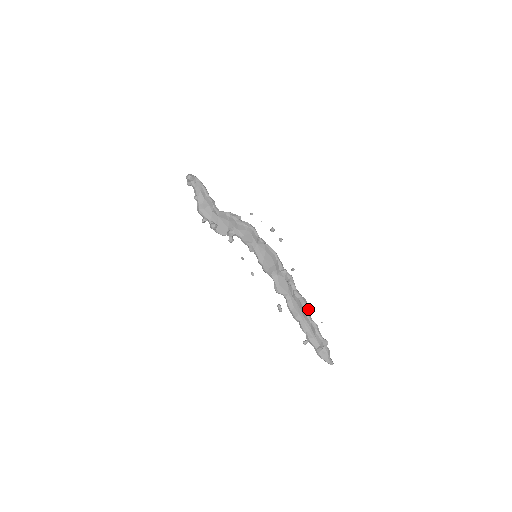
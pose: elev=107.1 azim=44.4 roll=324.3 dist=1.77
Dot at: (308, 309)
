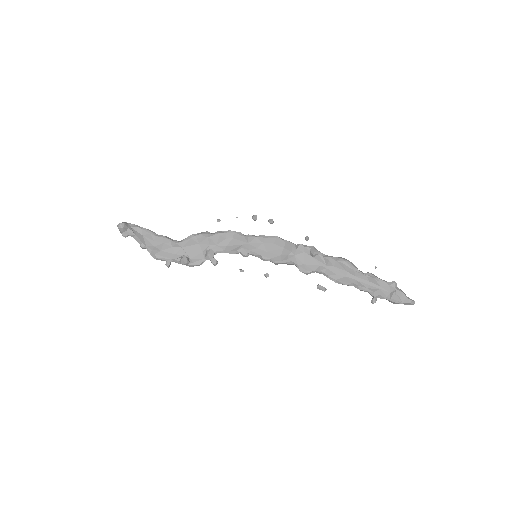
Dot at: (352, 264)
